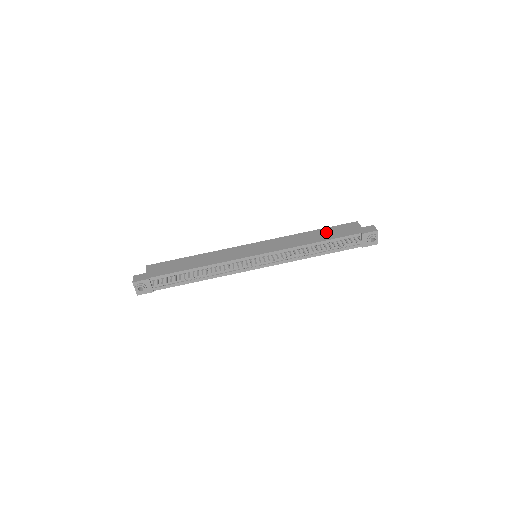
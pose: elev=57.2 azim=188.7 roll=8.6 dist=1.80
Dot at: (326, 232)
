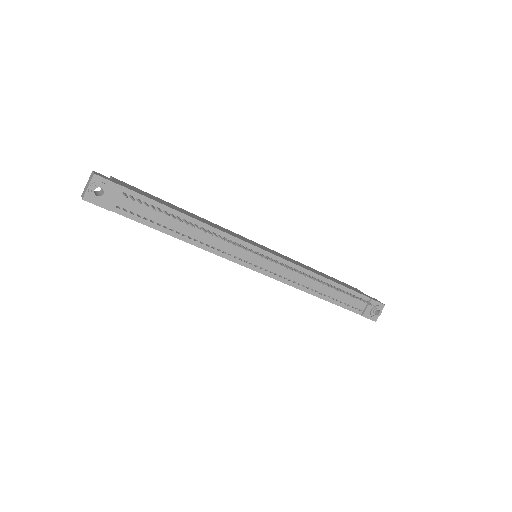
Dot at: occluded
